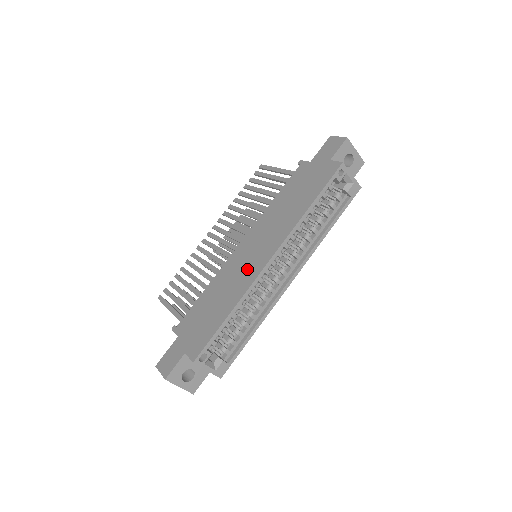
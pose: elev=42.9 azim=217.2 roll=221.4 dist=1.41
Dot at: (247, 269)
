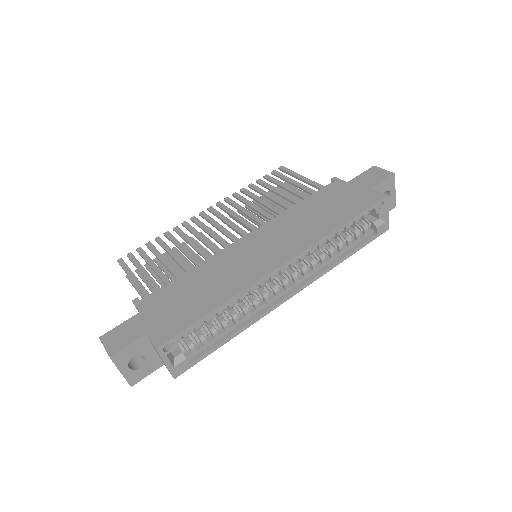
Dot at: (251, 265)
